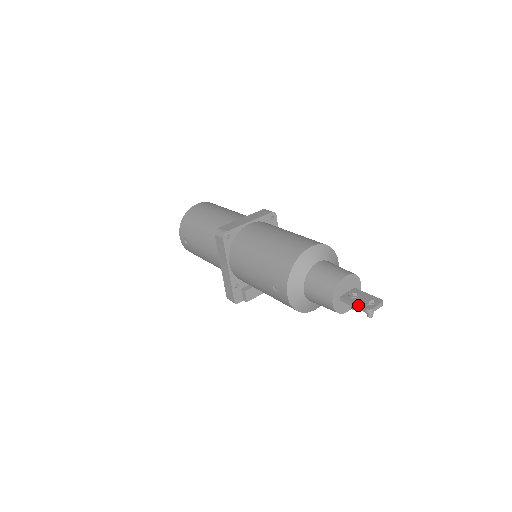
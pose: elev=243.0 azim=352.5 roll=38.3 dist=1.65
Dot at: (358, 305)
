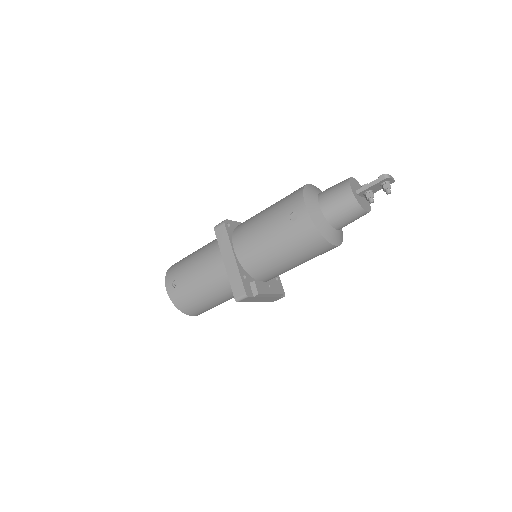
Dot at: occluded
